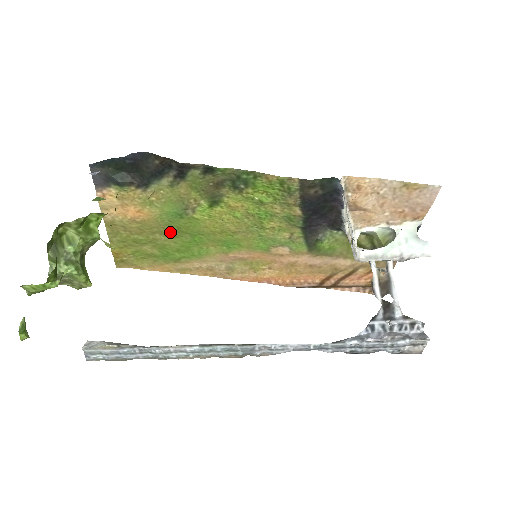
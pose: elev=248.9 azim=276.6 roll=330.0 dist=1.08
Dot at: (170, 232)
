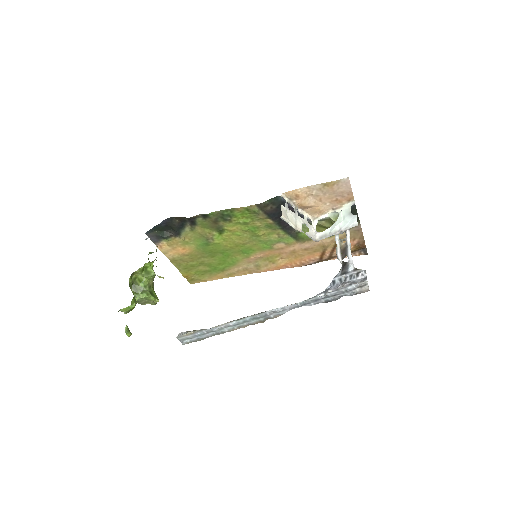
Dot at: (208, 255)
